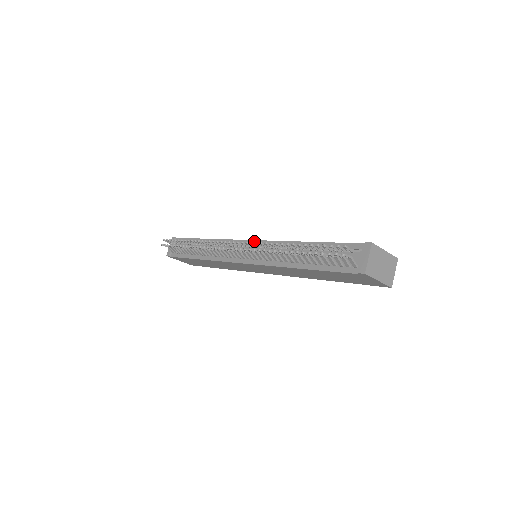
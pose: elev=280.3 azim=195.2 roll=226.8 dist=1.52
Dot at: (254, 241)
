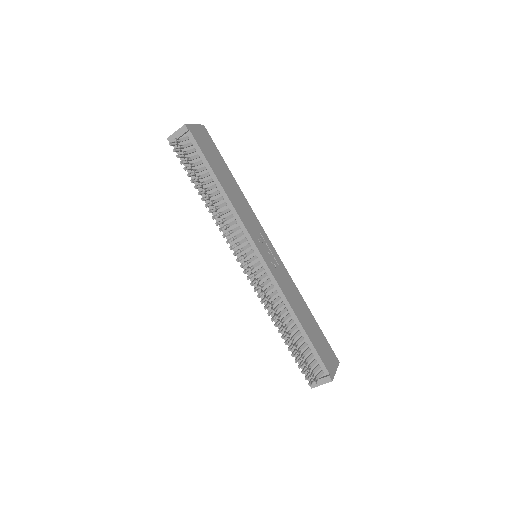
Dot at: (264, 262)
